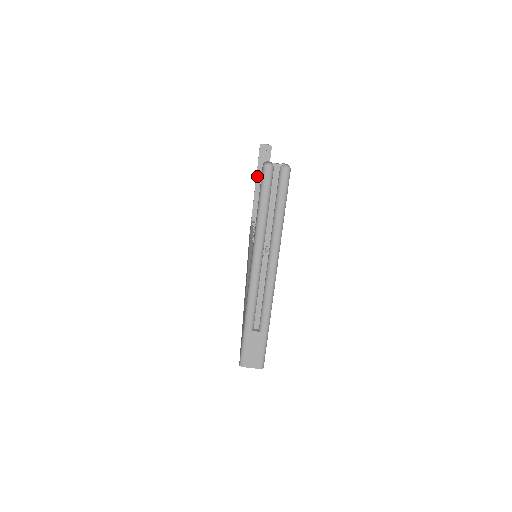
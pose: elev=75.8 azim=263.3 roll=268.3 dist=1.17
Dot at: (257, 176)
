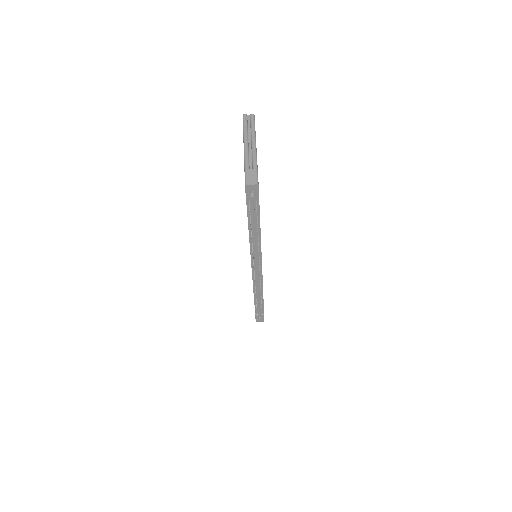
Dot at: occluded
